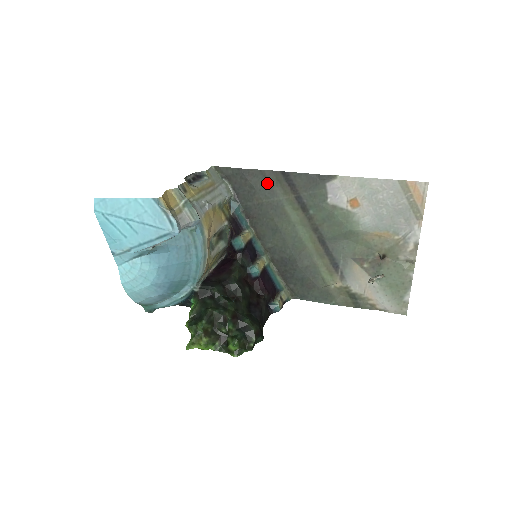
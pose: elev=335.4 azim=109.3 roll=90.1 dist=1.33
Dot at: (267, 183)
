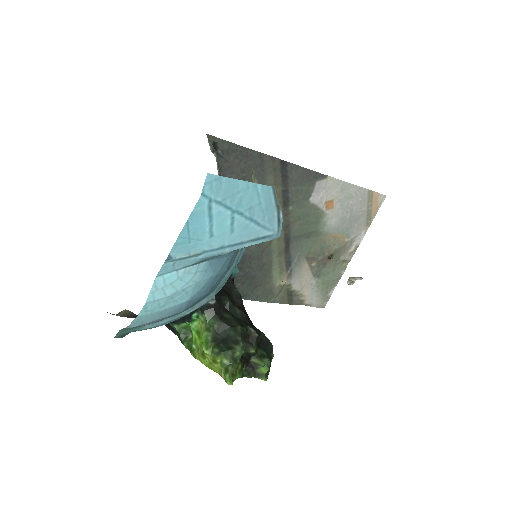
Dot at: (261, 169)
